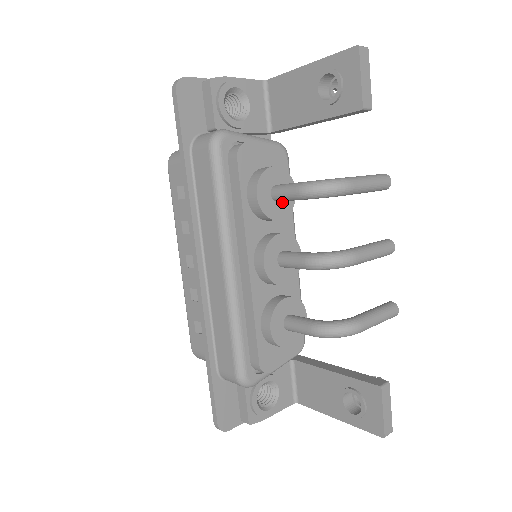
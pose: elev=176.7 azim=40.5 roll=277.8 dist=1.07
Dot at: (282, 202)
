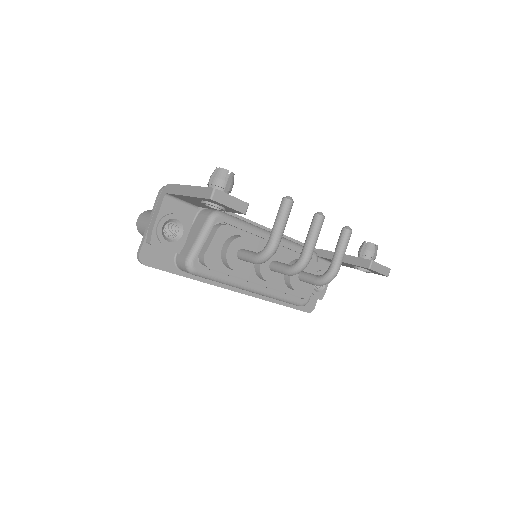
Dot at: occluded
